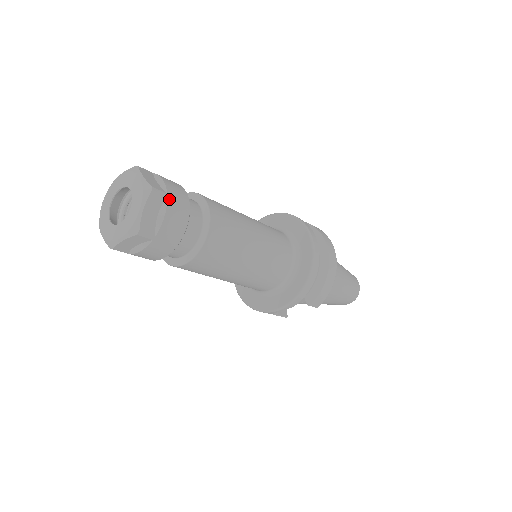
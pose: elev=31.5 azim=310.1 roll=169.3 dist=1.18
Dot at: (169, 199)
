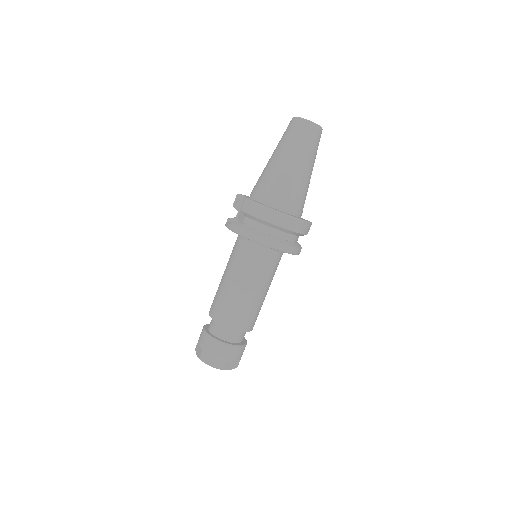
Dot at: (227, 359)
